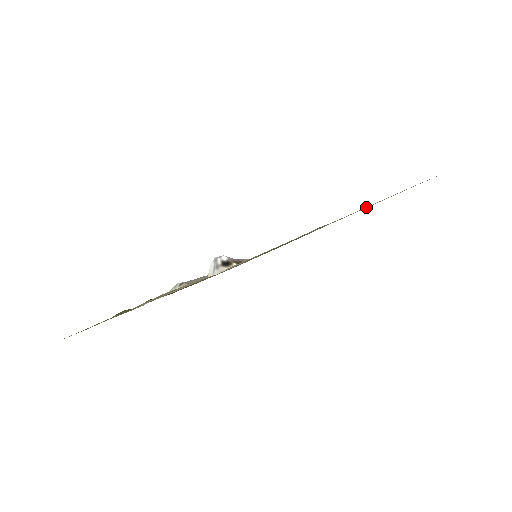
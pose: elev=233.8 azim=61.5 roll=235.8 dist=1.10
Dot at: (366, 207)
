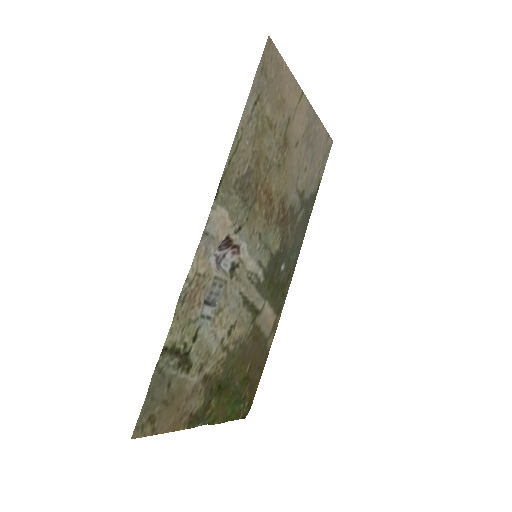
Dot at: (274, 130)
